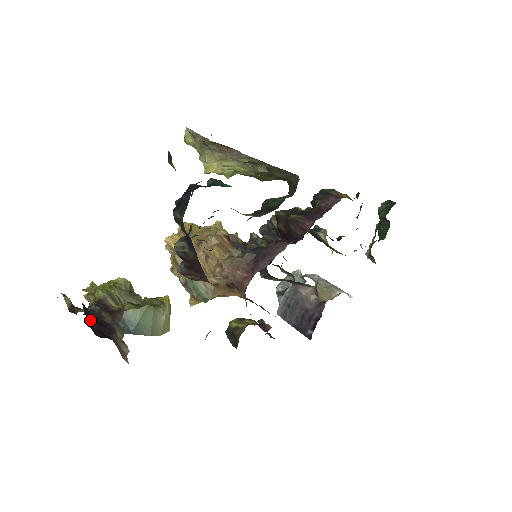
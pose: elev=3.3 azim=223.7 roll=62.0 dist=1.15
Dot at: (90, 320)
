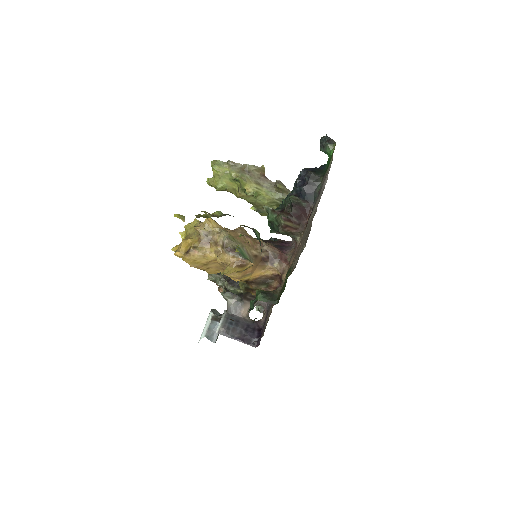
Dot at: occluded
